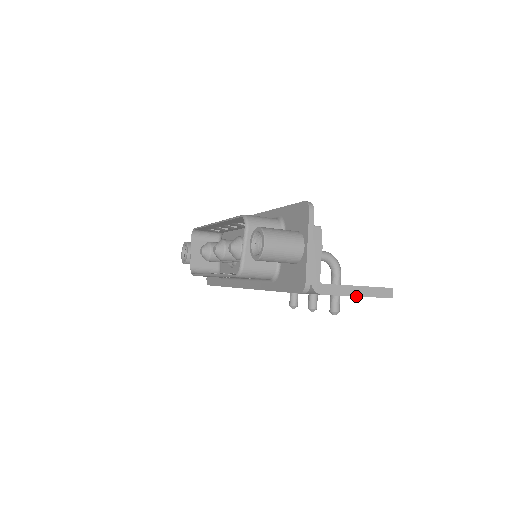
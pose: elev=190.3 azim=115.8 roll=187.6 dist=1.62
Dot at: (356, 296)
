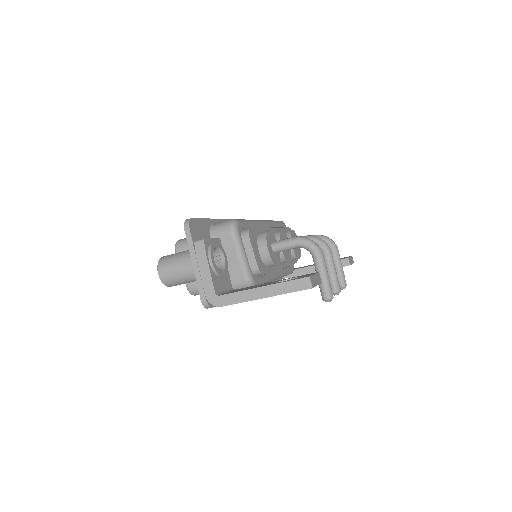
Dot at: (261, 298)
